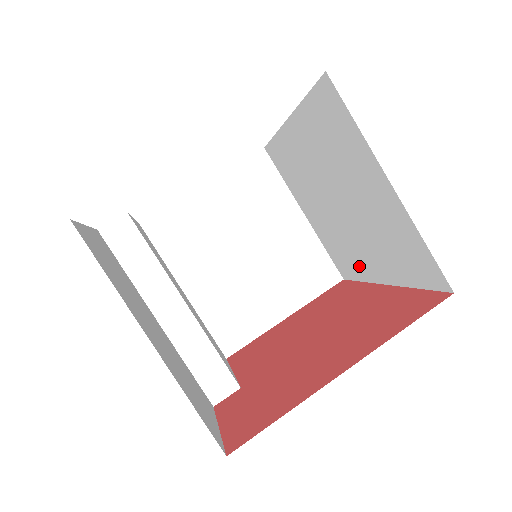
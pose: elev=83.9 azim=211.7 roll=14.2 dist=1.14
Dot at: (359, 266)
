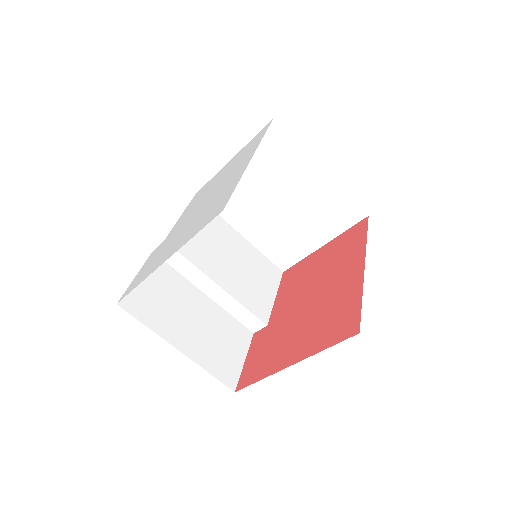
Dot at: occluded
